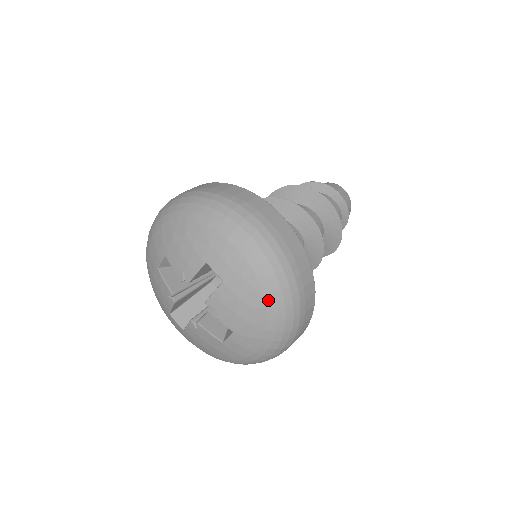
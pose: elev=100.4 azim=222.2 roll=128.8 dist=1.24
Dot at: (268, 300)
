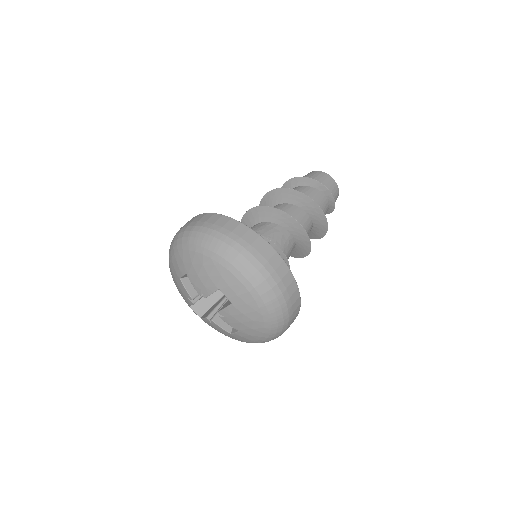
Dot at: (265, 317)
